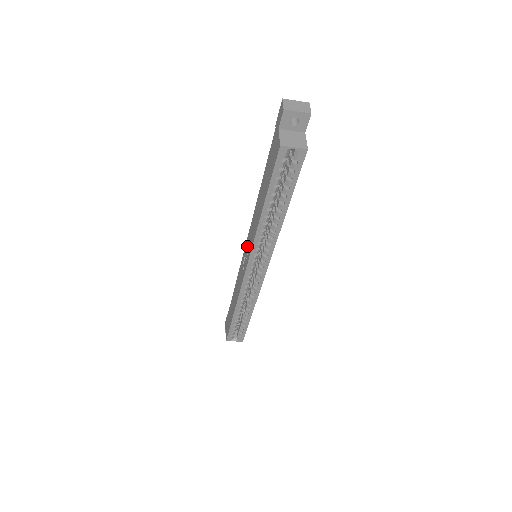
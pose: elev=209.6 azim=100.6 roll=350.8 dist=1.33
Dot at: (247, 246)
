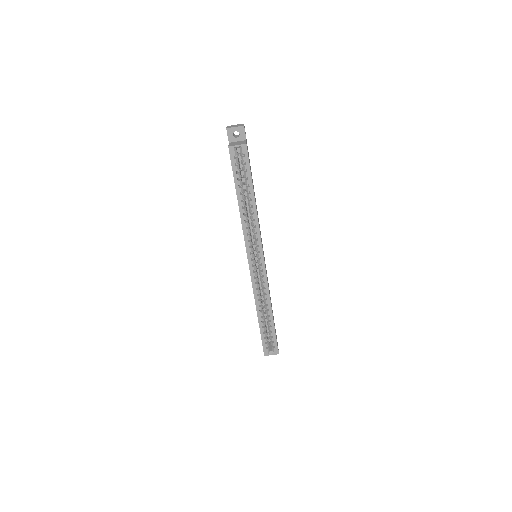
Dot at: occluded
